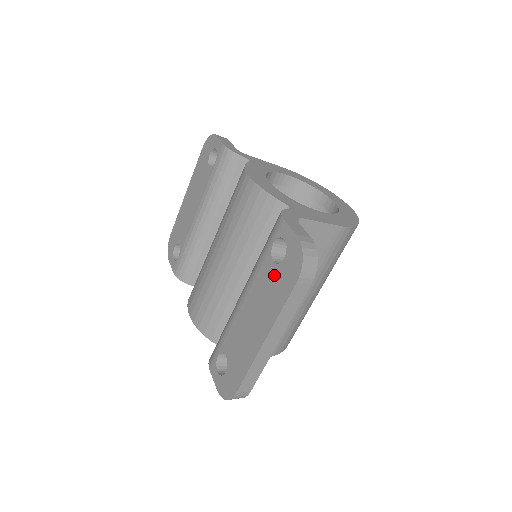
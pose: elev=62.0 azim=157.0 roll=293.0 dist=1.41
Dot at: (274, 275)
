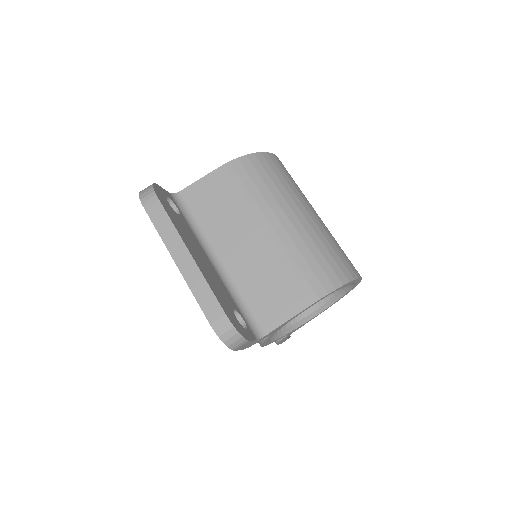
Dot at: occluded
